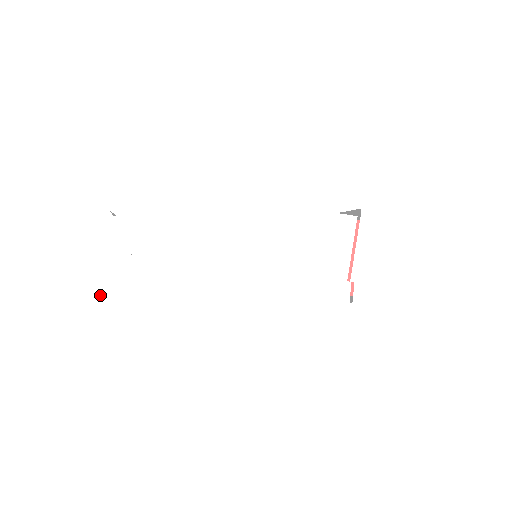
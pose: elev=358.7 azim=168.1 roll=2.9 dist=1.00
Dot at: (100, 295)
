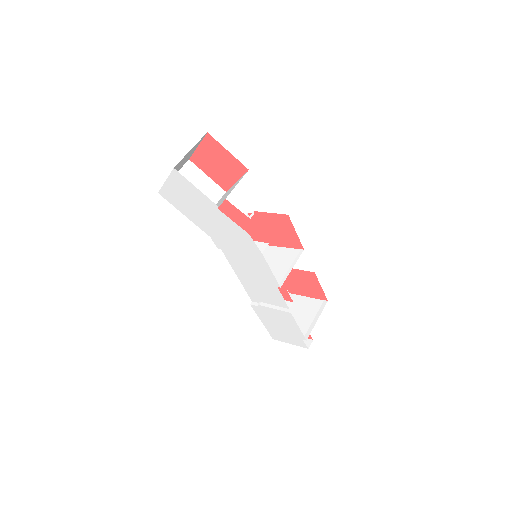
Dot at: (184, 205)
